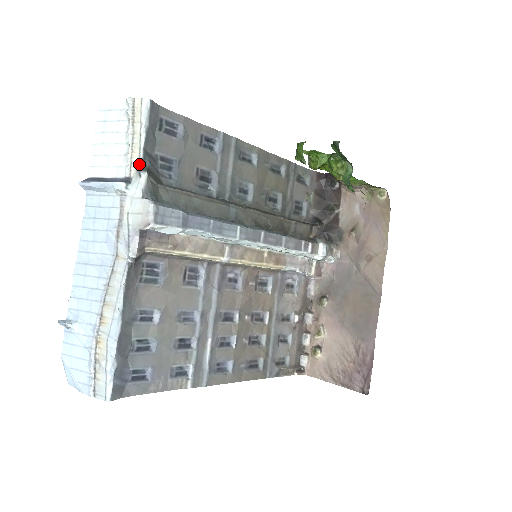
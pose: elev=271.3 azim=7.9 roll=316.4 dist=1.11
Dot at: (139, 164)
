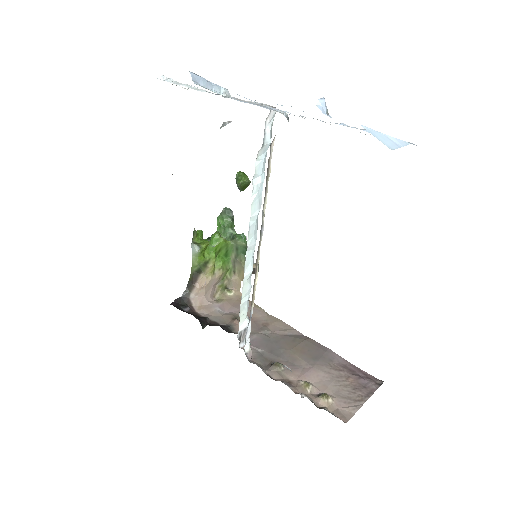
Dot at: occluded
